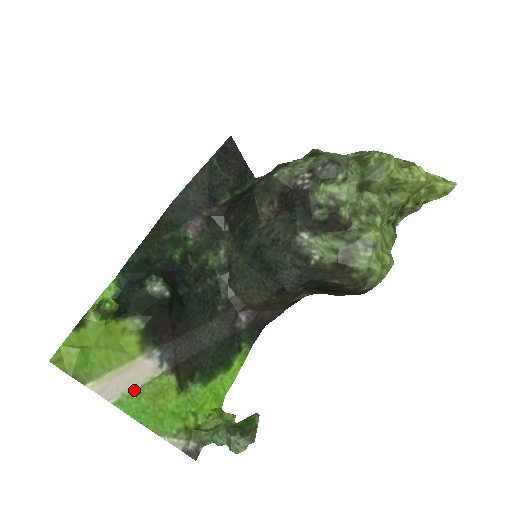
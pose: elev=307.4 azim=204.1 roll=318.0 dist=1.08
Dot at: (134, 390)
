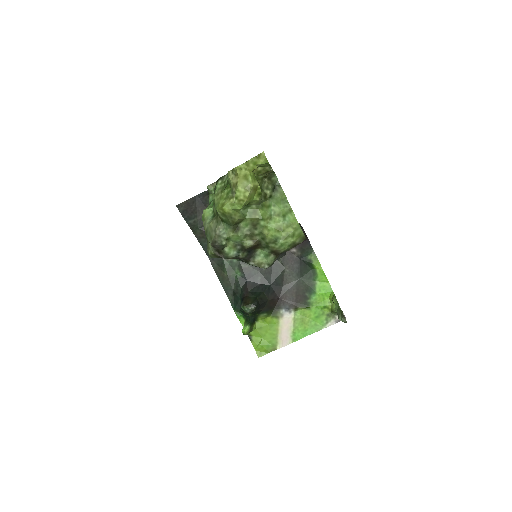
Dot at: (293, 331)
